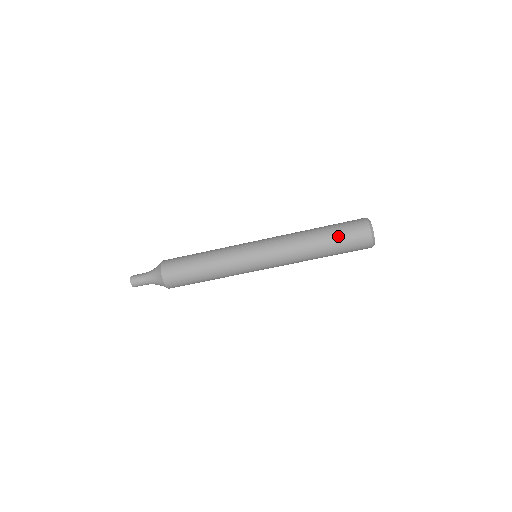
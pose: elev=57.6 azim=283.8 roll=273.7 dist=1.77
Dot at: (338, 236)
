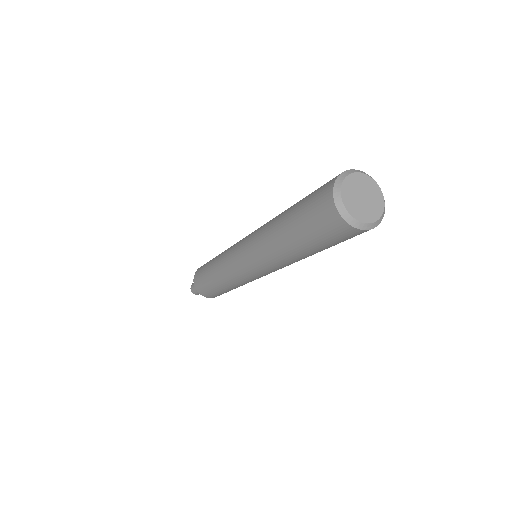
Dot at: (318, 246)
